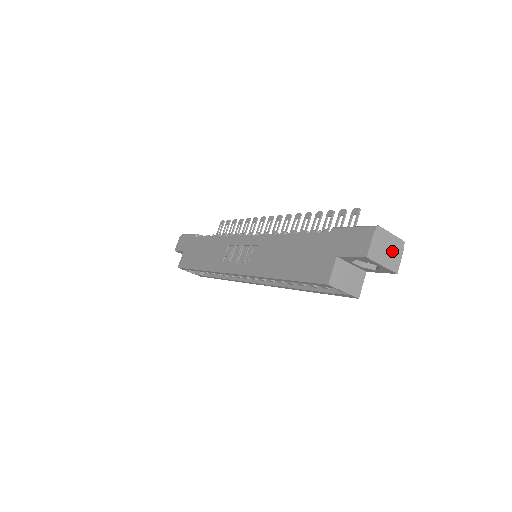
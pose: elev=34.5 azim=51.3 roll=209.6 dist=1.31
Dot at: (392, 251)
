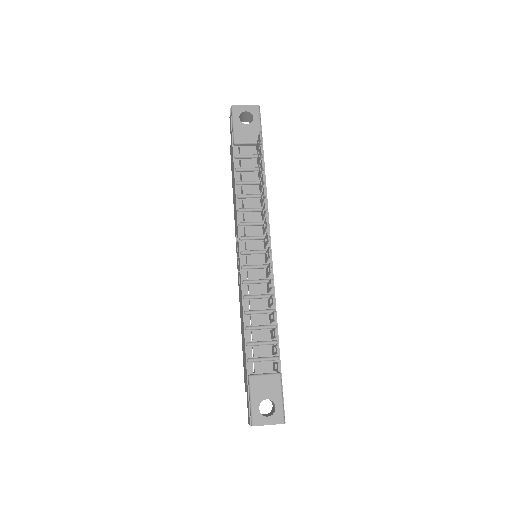
Dot at: occluded
